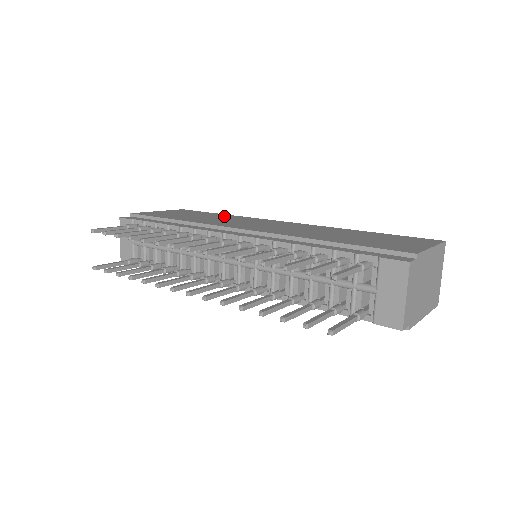
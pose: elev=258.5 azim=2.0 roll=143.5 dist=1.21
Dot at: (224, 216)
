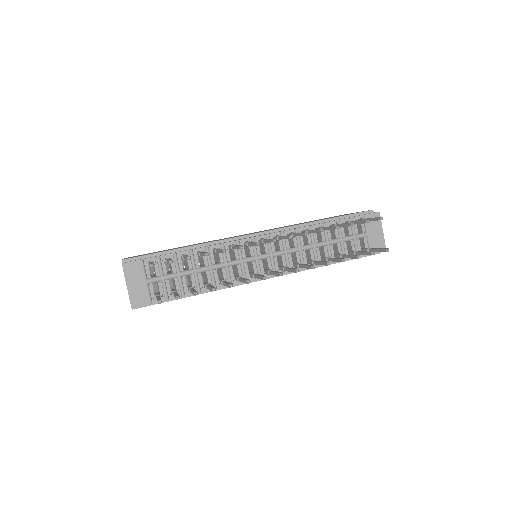
Dot at: occluded
